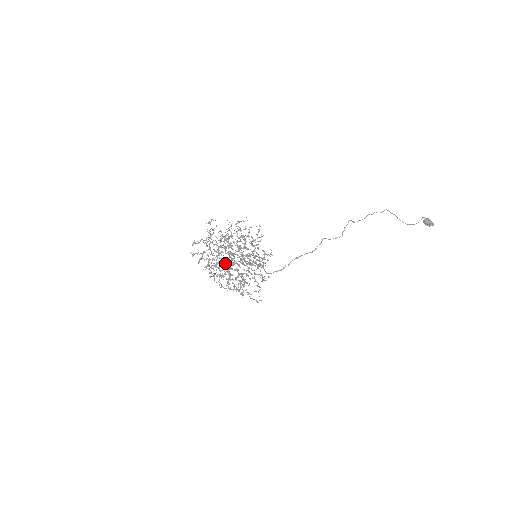
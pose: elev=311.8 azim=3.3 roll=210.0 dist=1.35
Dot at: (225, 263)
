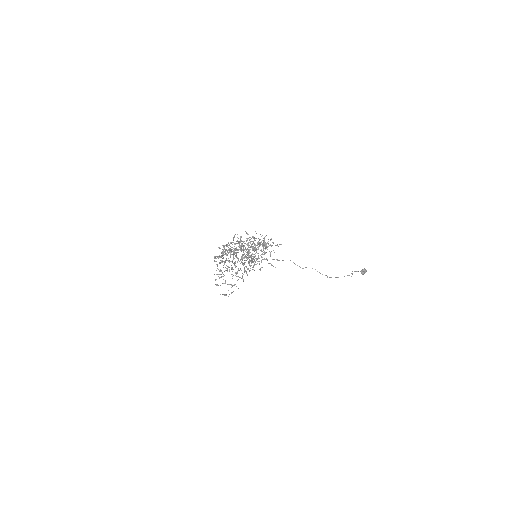
Dot at: (233, 254)
